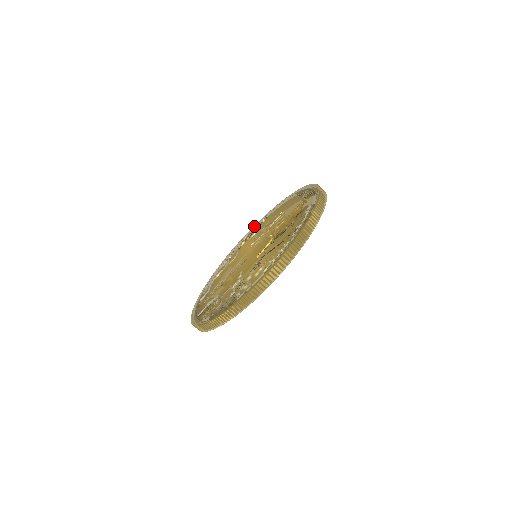
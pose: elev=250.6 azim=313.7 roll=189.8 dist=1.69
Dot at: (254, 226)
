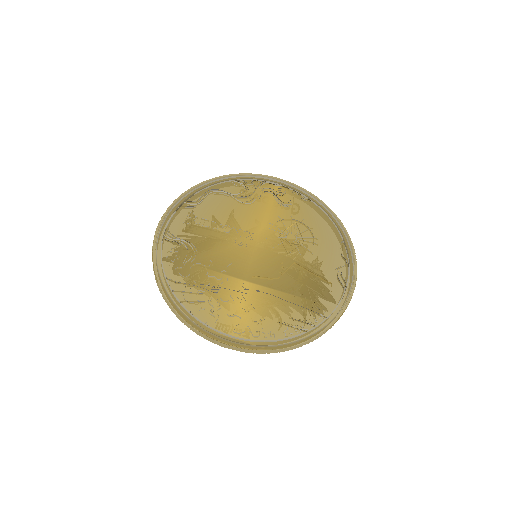
Dot at: (296, 186)
